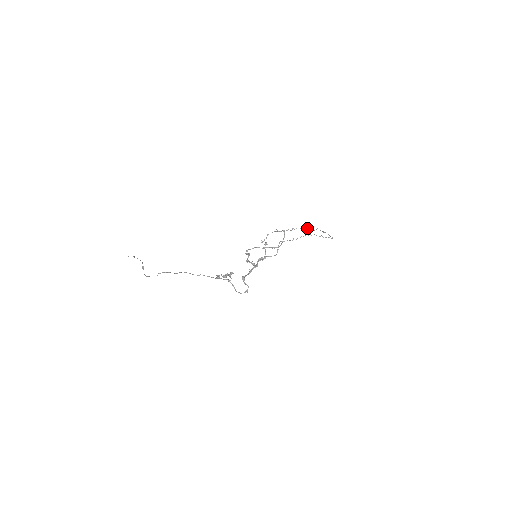
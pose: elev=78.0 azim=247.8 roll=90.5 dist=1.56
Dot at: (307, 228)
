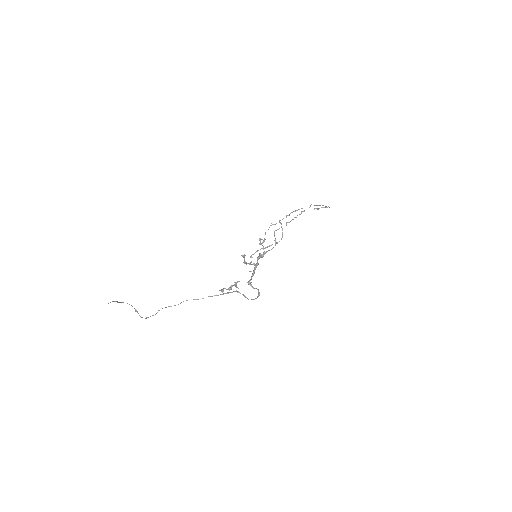
Dot at: occluded
